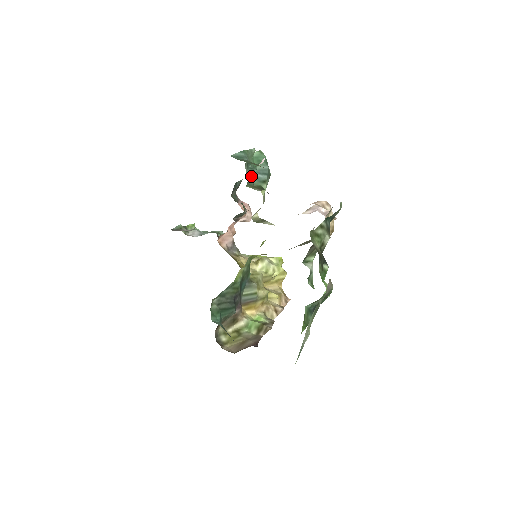
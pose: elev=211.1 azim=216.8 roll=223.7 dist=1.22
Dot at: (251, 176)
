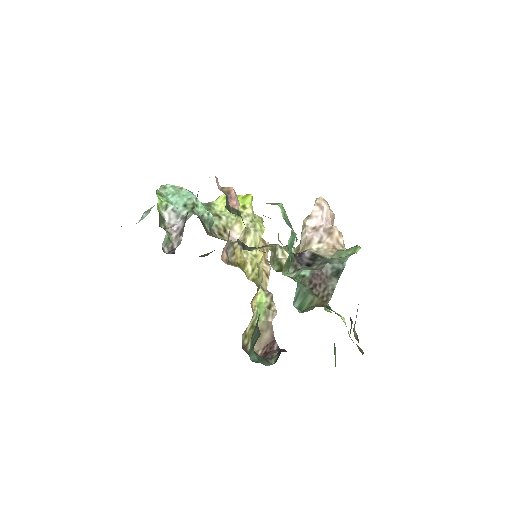
Dot at: occluded
